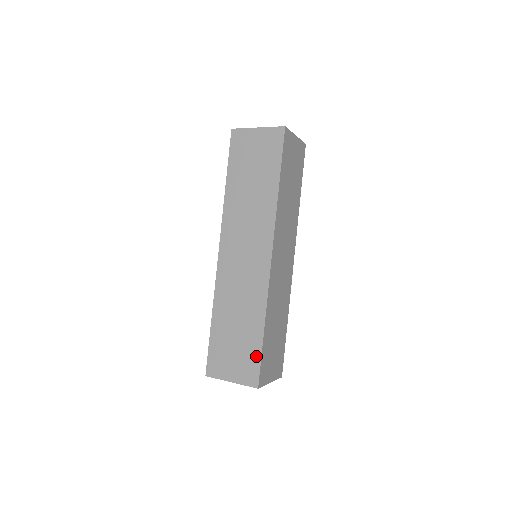
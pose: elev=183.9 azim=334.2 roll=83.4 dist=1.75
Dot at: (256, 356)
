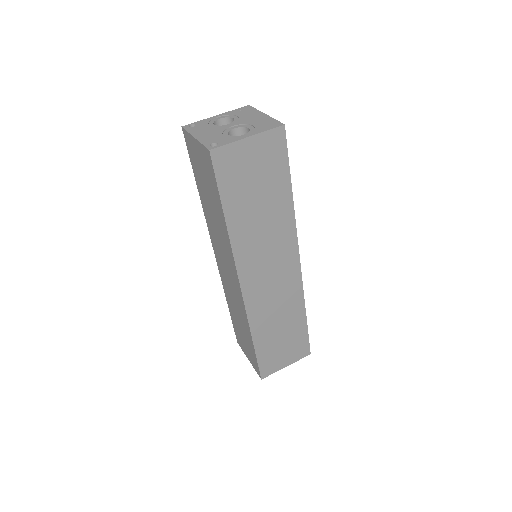
Dot at: (254, 357)
